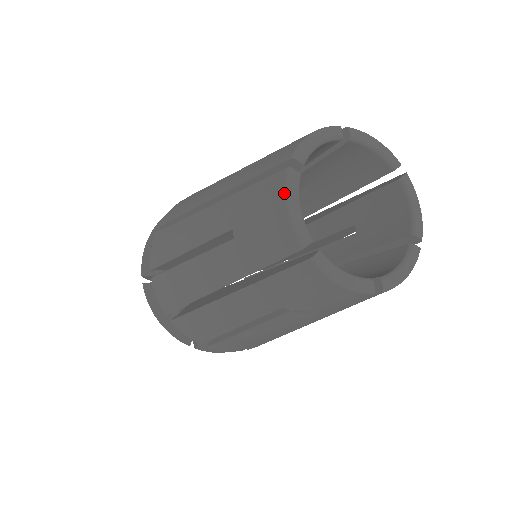
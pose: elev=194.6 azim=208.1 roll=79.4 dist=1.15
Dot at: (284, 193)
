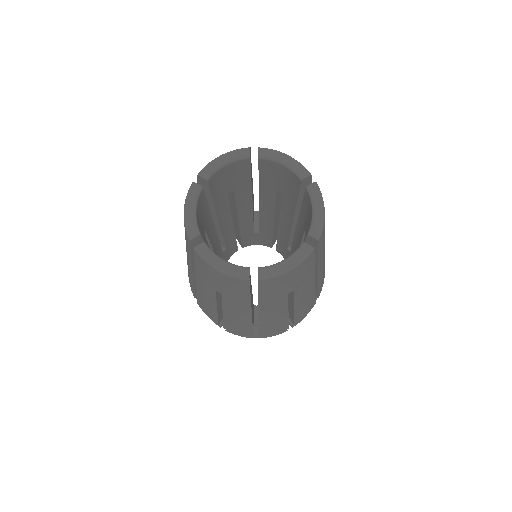
Dot at: (185, 201)
